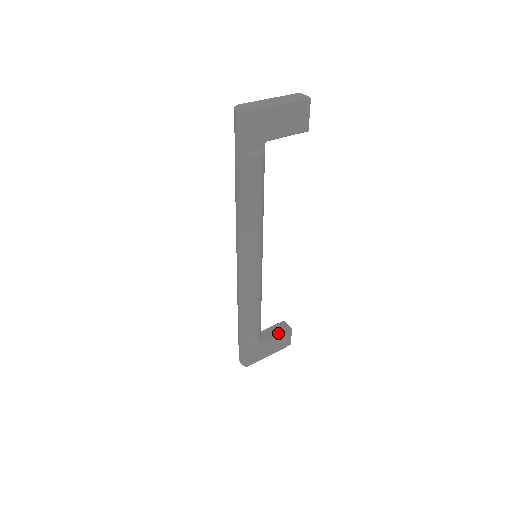
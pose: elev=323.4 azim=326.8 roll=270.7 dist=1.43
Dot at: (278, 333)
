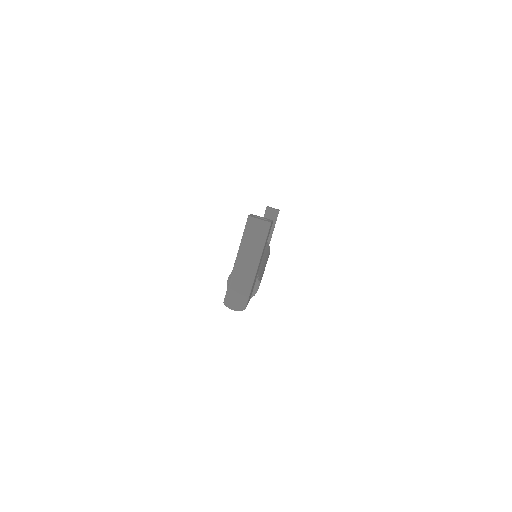
Dot at: (273, 224)
